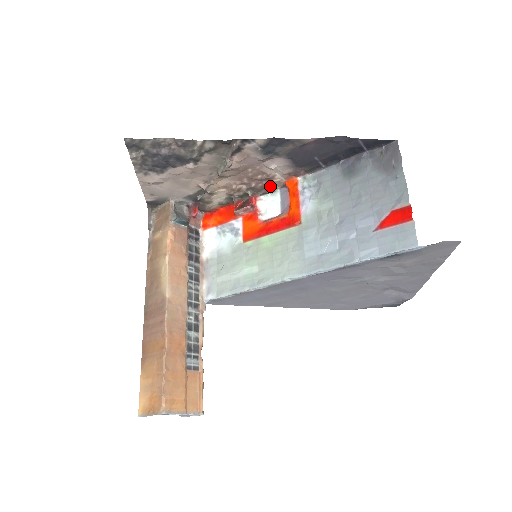
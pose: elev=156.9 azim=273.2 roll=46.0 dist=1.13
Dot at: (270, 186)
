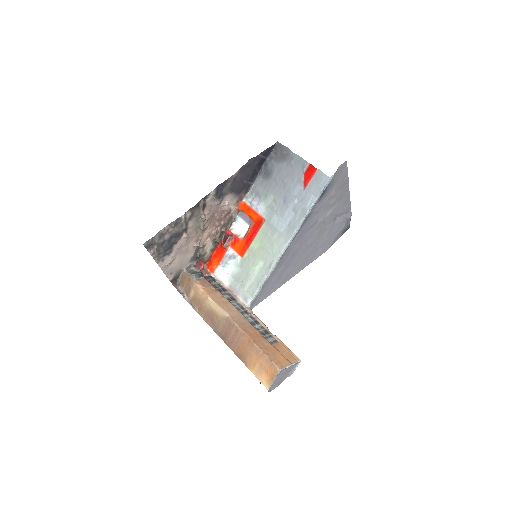
Dot at: (232, 217)
